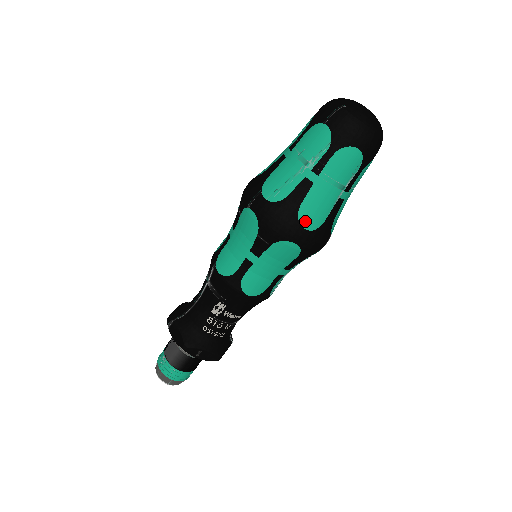
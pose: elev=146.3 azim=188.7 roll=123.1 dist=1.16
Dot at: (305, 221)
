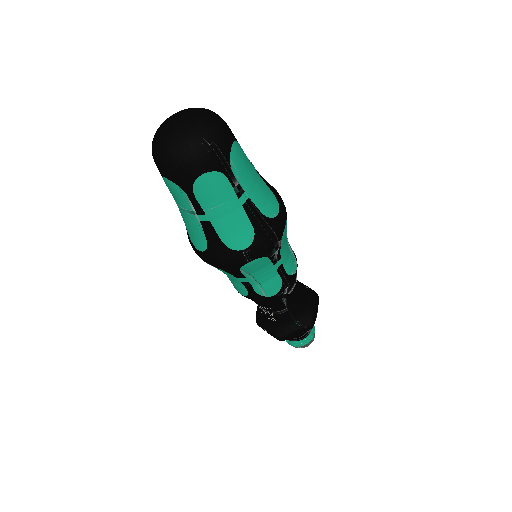
Dot at: (194, 243)
